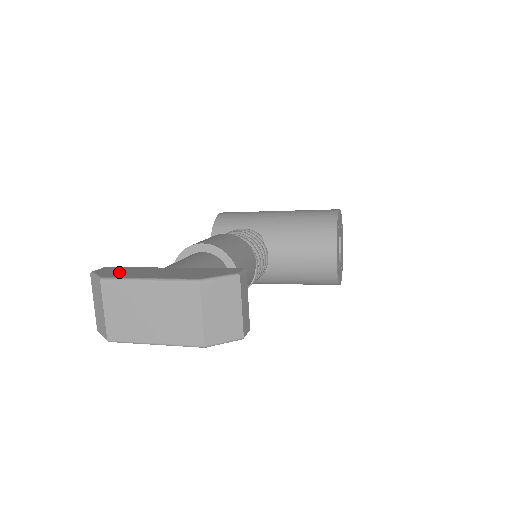
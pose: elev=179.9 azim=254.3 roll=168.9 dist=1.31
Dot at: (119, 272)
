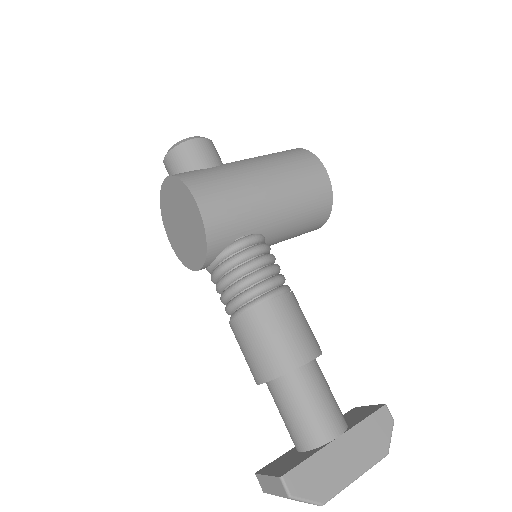
Dot at: (318, 481)
